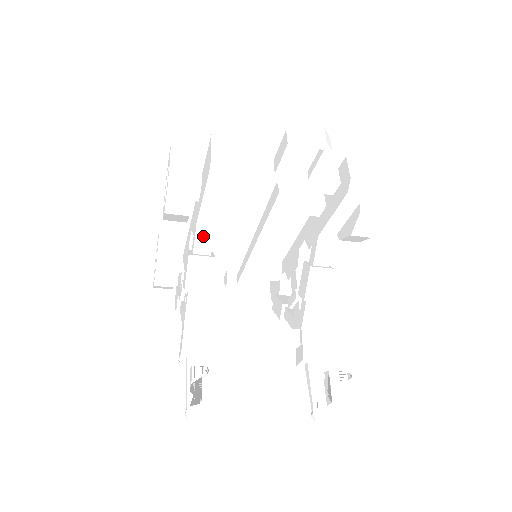
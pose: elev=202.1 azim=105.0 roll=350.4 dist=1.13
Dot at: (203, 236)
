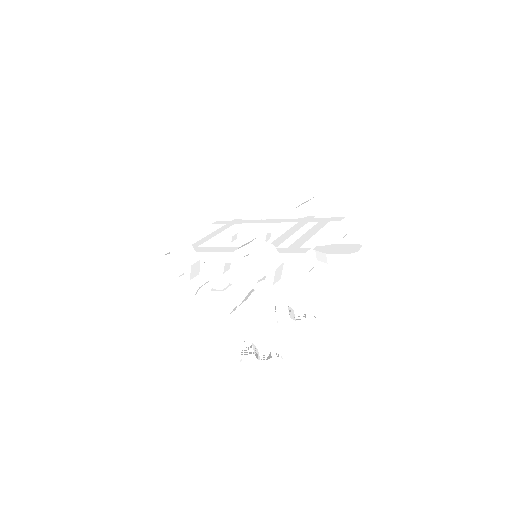
Dot at: occluded
